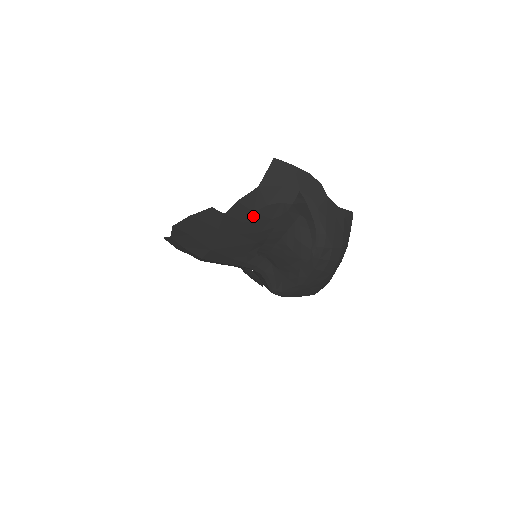
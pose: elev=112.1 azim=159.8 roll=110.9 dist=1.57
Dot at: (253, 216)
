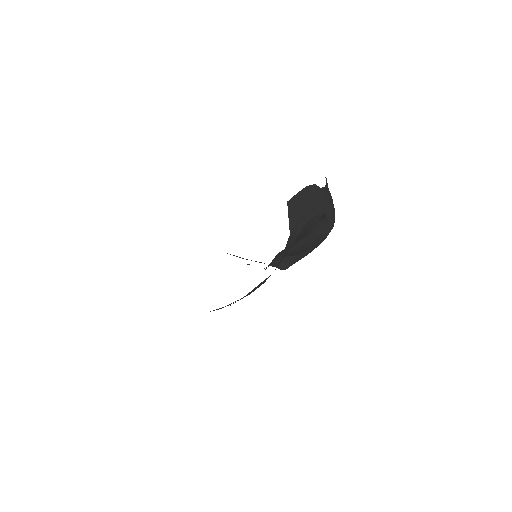
Dot at: occluded
